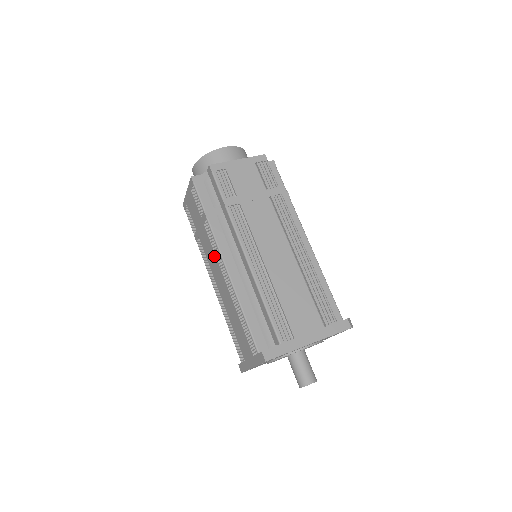
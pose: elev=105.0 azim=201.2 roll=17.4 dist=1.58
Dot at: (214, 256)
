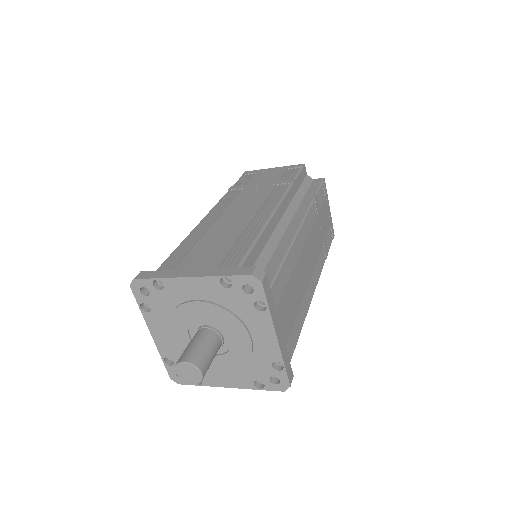
Dot at: (261, 200)
